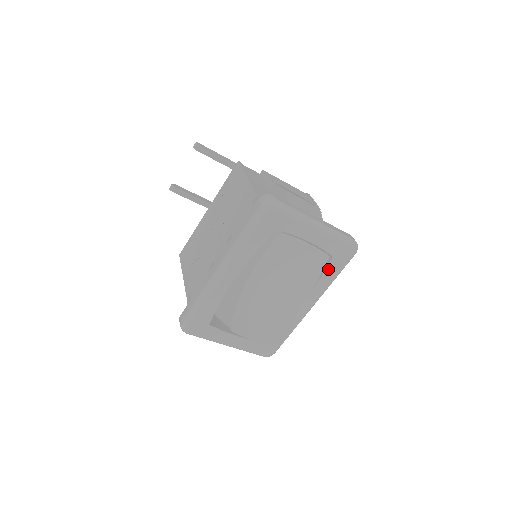
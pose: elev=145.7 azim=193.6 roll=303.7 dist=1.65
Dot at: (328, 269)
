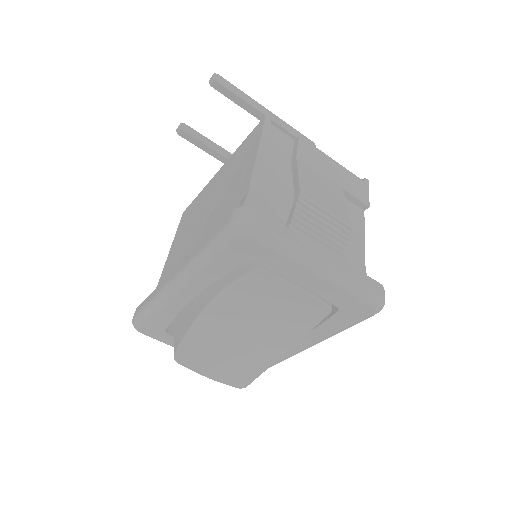
Dot at: (331, 320)
